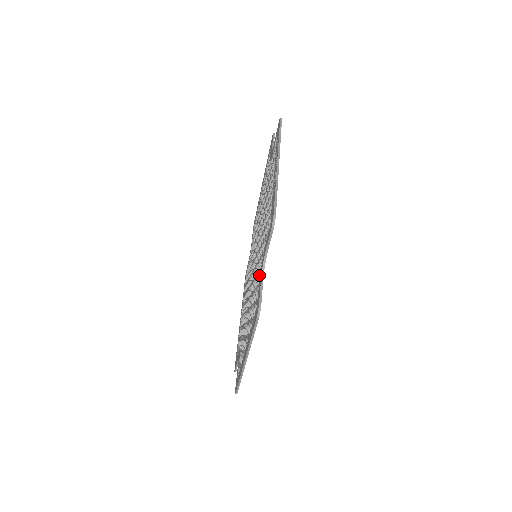
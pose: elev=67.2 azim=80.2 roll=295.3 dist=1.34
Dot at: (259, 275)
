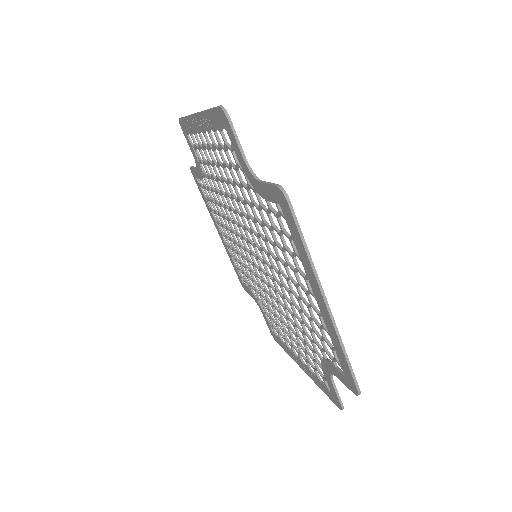
Dot at: (260, 205)
